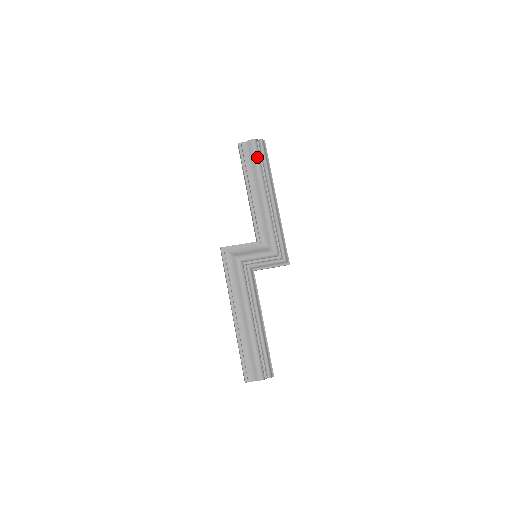
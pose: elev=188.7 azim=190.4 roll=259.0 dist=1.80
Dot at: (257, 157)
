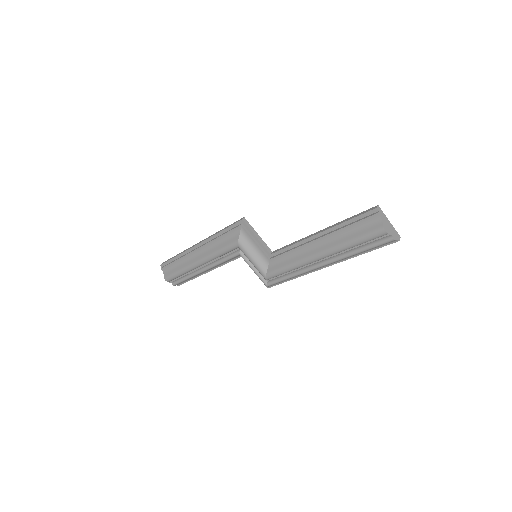
Dot at: (362, 241)
